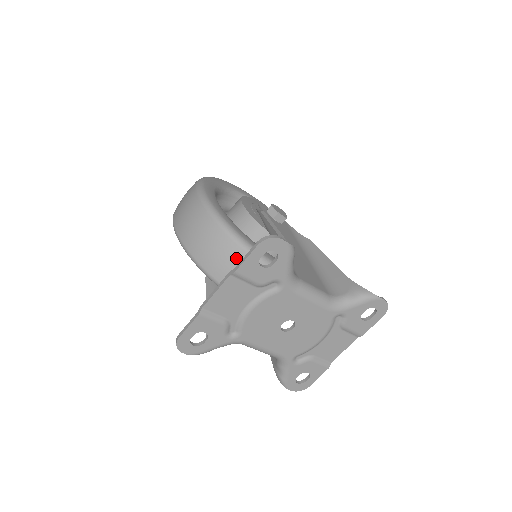
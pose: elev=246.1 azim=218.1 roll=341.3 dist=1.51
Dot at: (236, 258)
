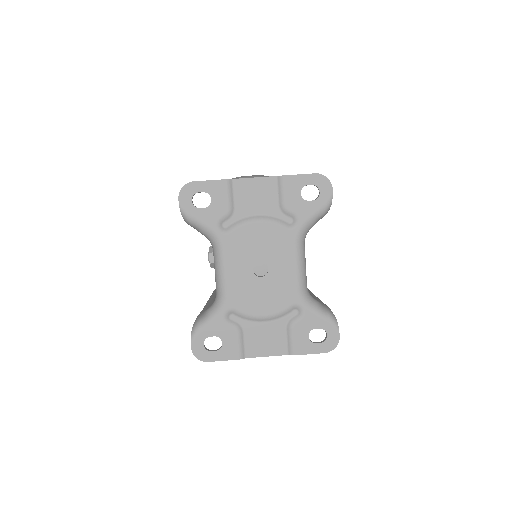
Dot at: occluded
